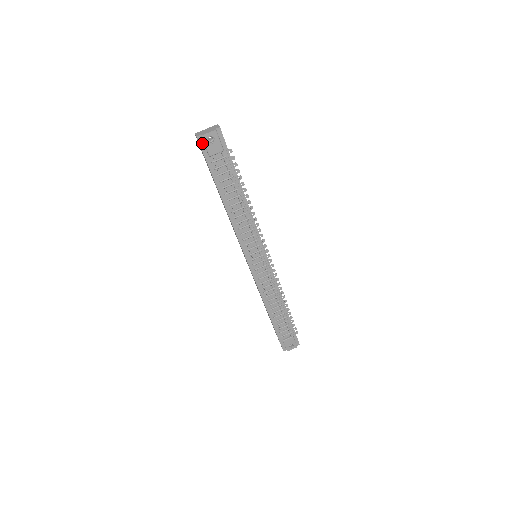
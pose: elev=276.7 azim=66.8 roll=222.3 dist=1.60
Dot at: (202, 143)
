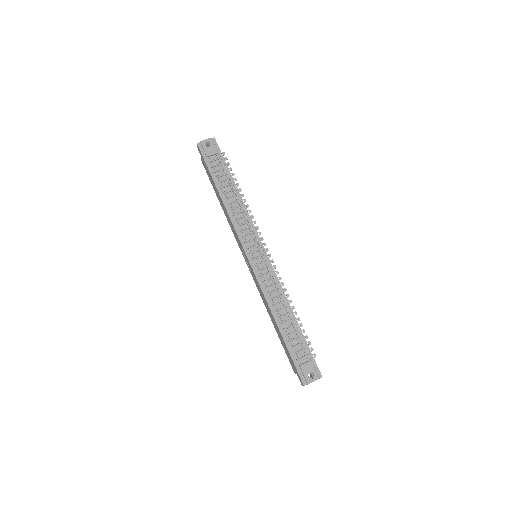
Dot at: (201, 148)
